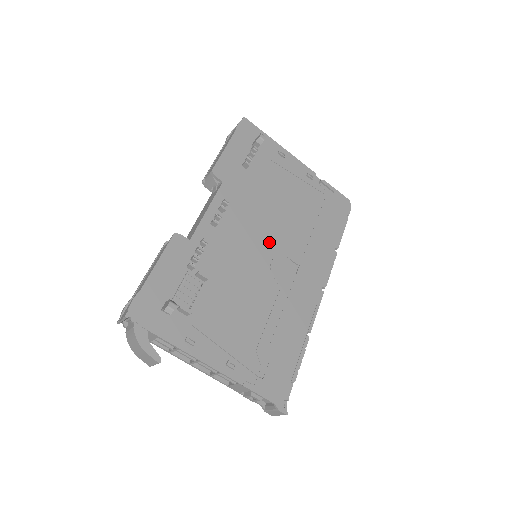
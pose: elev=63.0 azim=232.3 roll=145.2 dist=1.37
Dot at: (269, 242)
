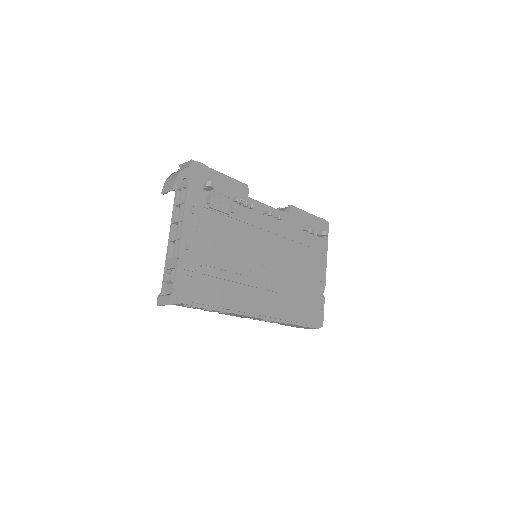
Dot at: (270, 259)
